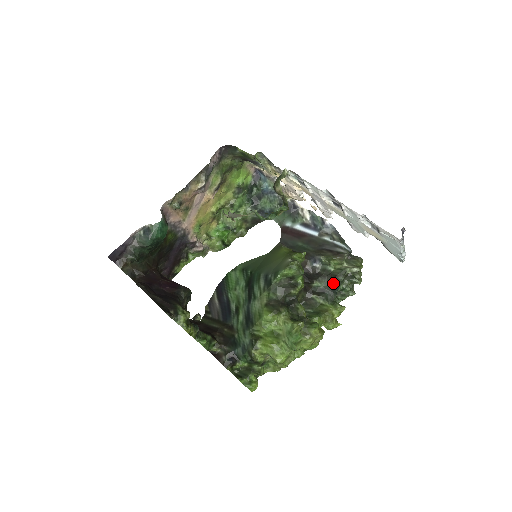
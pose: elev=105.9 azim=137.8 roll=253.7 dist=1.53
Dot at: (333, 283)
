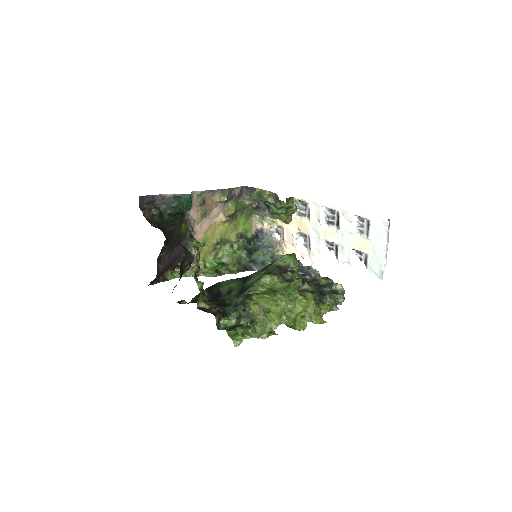
Dot at: (321, 291)
